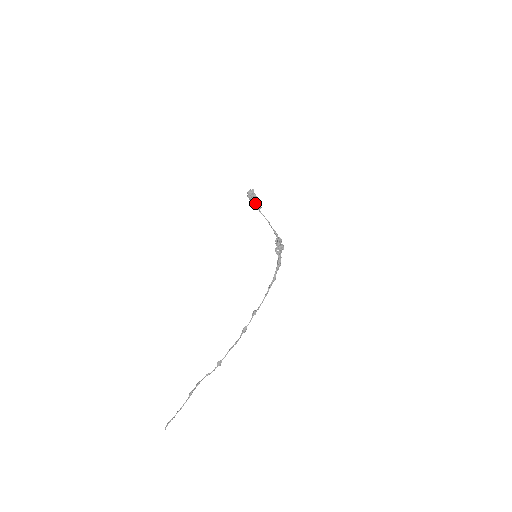
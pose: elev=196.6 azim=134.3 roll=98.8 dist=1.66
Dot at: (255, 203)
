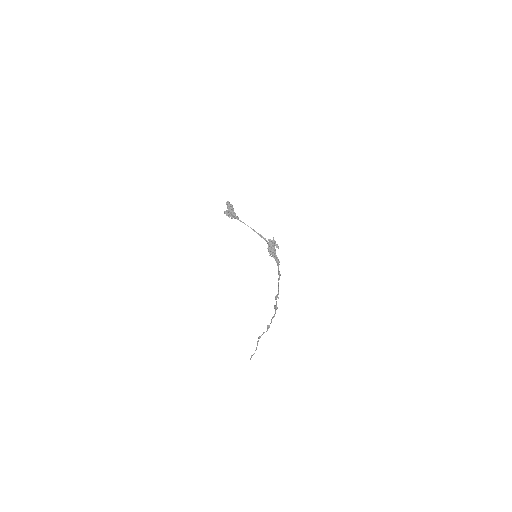
Dot at: occluded
